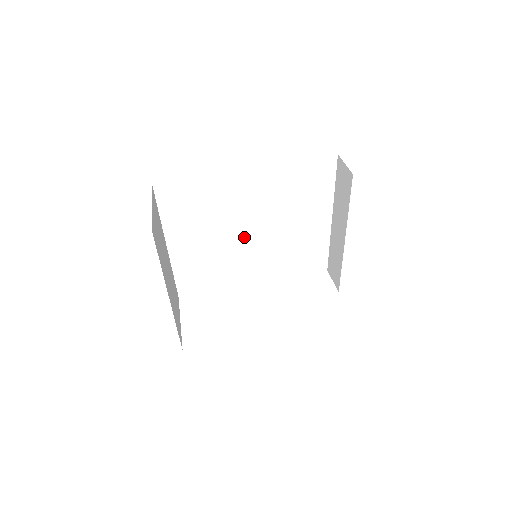
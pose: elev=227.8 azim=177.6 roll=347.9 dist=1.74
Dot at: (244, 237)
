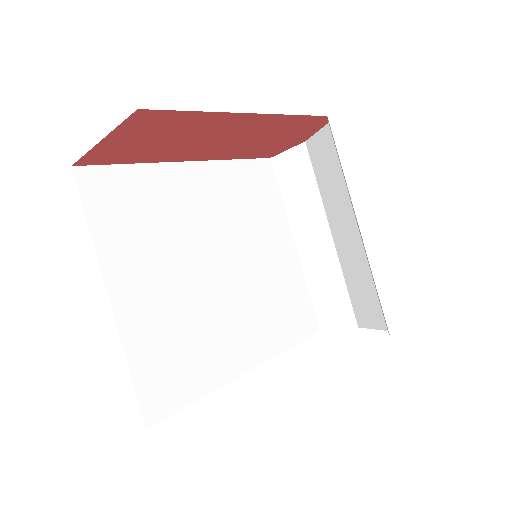
Dot at: (215, 276)
